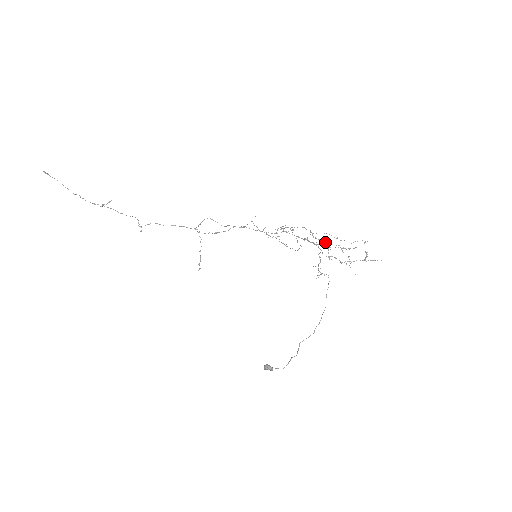
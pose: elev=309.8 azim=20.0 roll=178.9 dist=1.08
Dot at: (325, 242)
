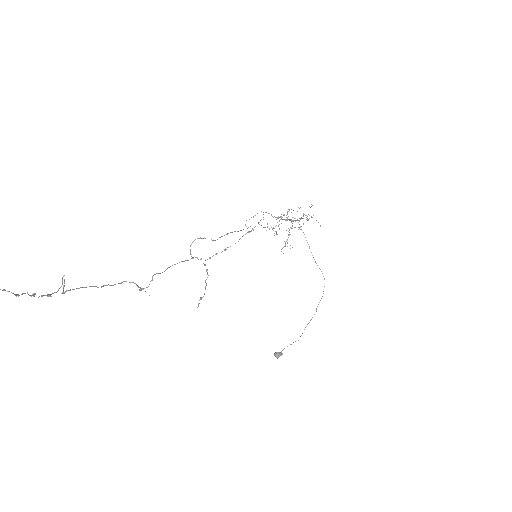
Dot at: (292, 217)
